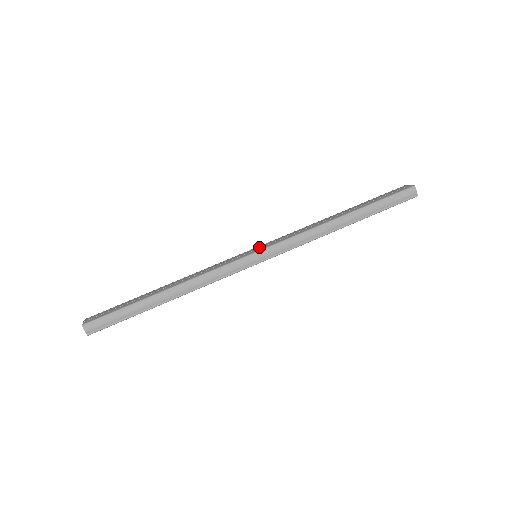
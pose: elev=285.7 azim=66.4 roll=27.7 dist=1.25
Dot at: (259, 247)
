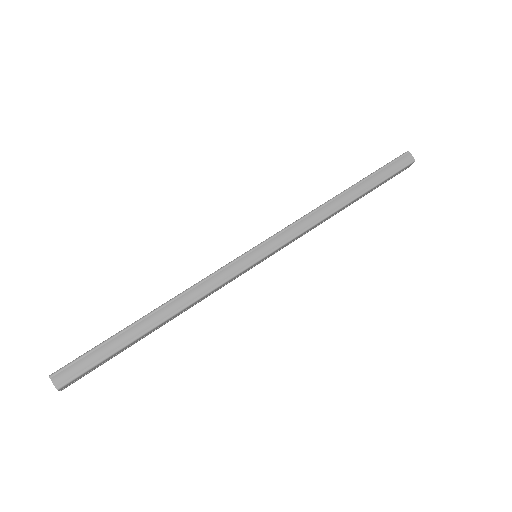
Dot at: occluded
